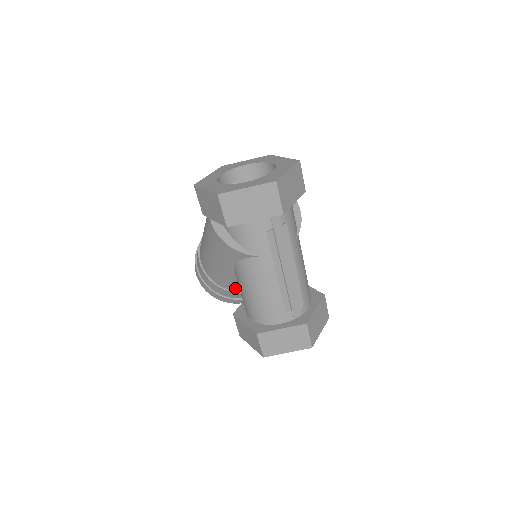
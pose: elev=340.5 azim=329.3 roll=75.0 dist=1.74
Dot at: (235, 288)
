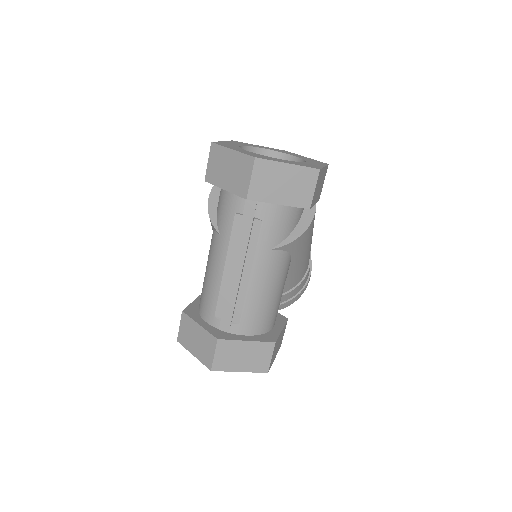
Dot at: occluded
